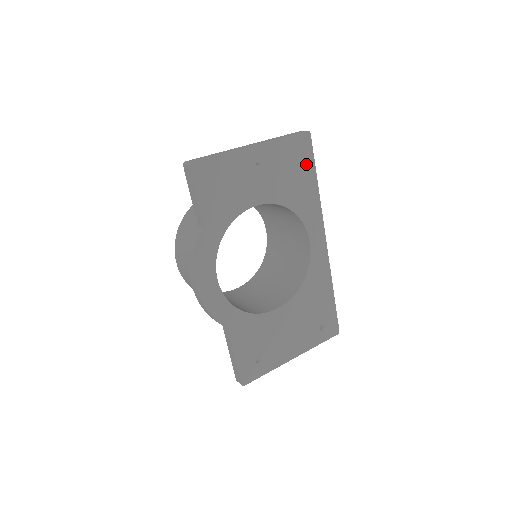
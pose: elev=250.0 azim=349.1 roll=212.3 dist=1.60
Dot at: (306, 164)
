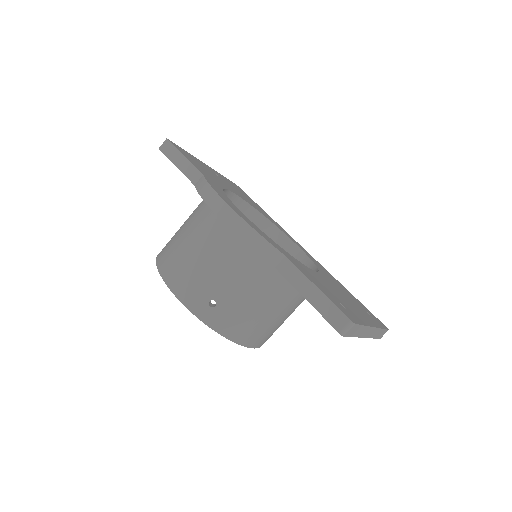
Dot at: (250, 199)
